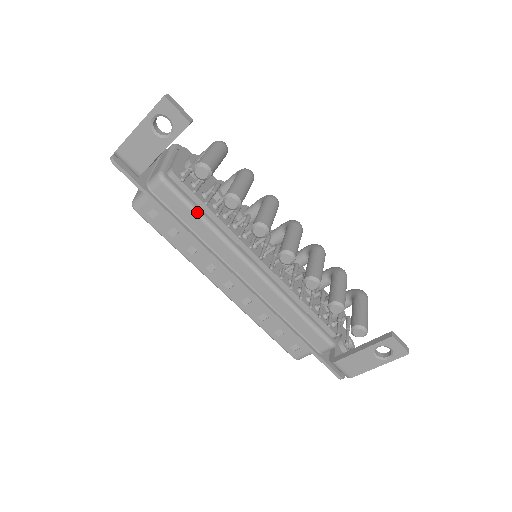
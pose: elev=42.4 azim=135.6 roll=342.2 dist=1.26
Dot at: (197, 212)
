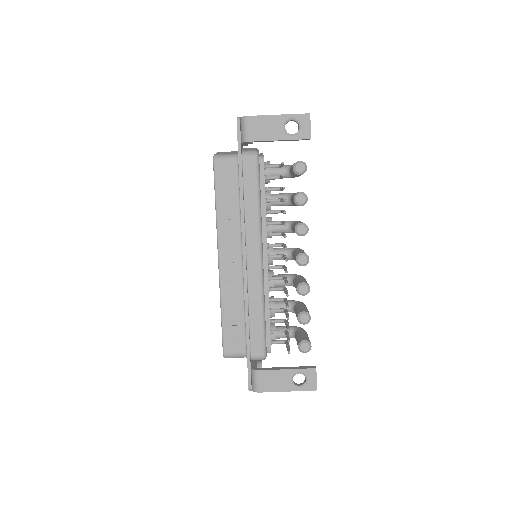
Dot at: (259, 193)
